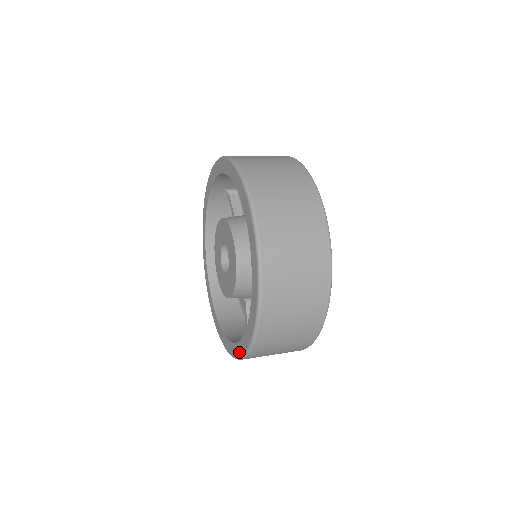
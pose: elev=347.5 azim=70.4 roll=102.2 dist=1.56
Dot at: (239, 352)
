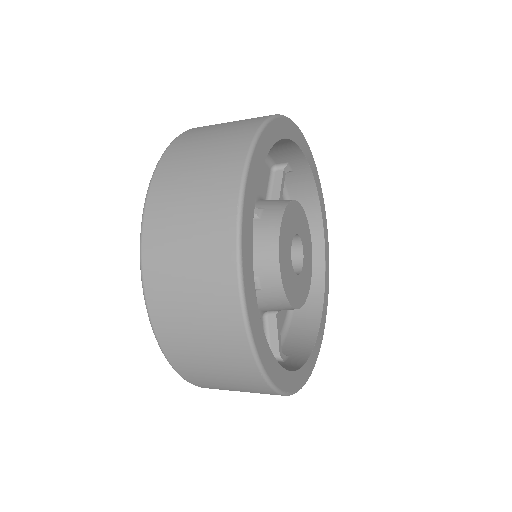
Dot at: occluded
